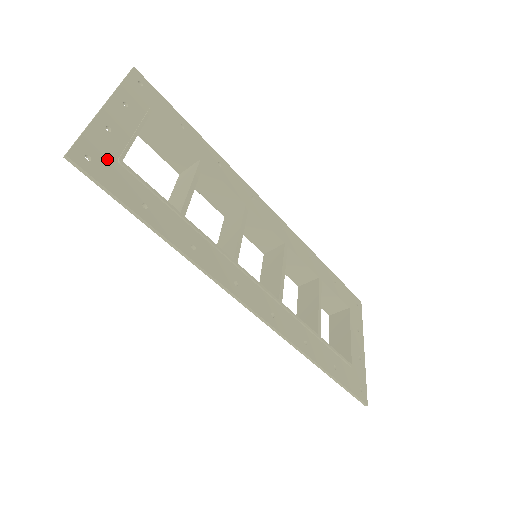
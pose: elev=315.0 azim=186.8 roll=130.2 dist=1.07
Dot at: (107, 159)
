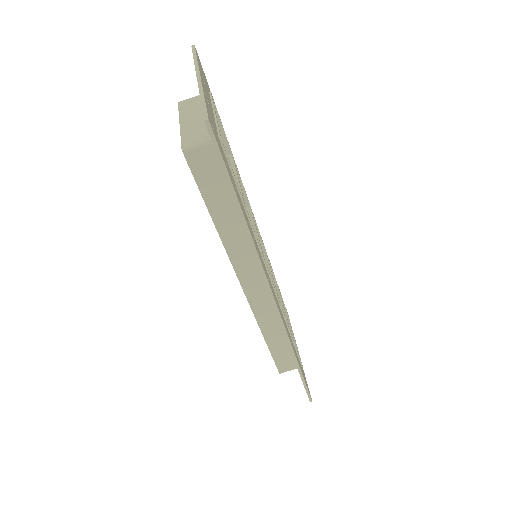
Dot at: (216, 133)
